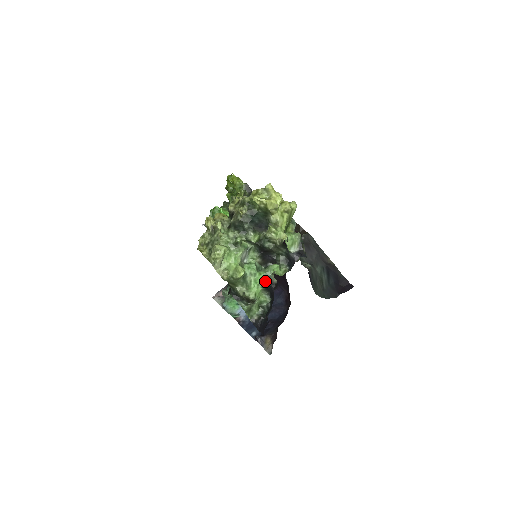
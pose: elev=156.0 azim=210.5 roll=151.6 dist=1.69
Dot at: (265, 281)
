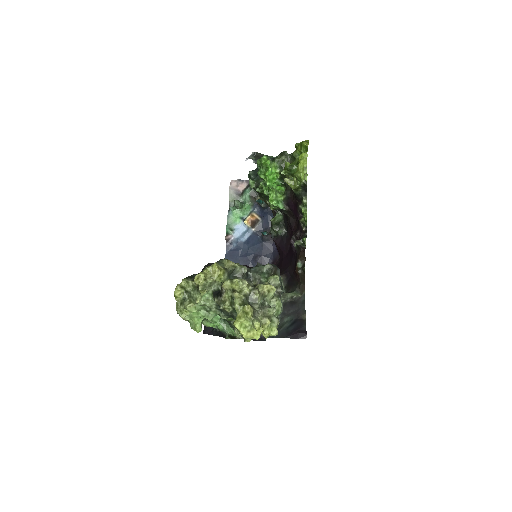
Dot at: (220, 330)
